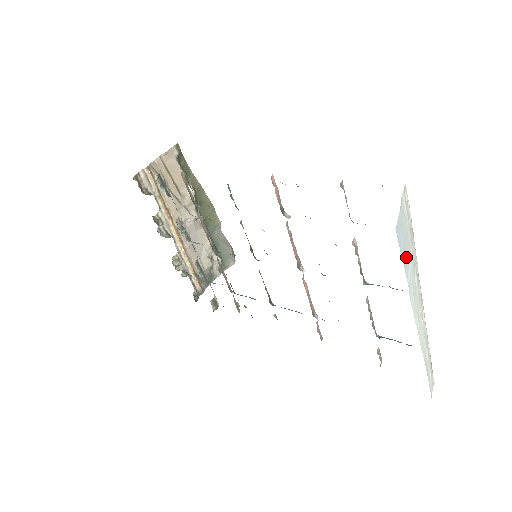
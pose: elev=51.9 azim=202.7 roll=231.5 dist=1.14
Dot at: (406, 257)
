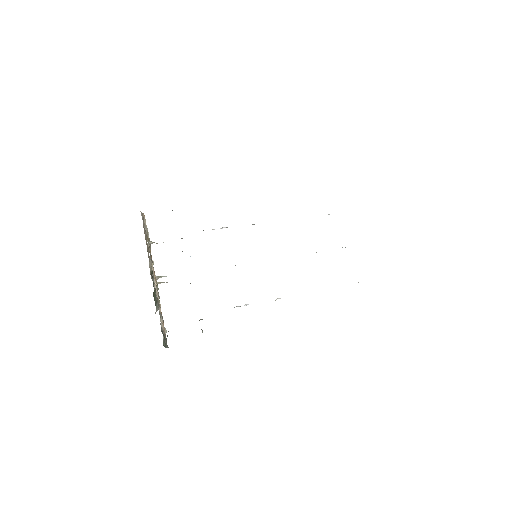
Dot at: occluded
